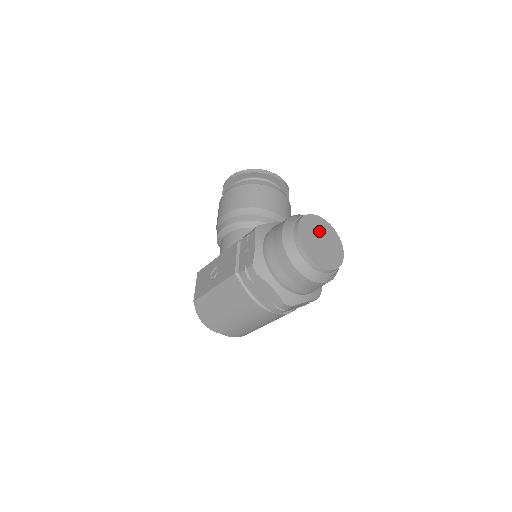
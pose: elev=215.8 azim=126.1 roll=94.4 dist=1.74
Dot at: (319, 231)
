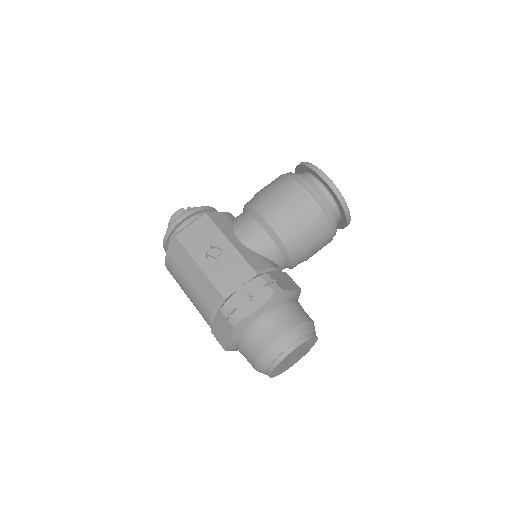
Dot at: (303, 349)
